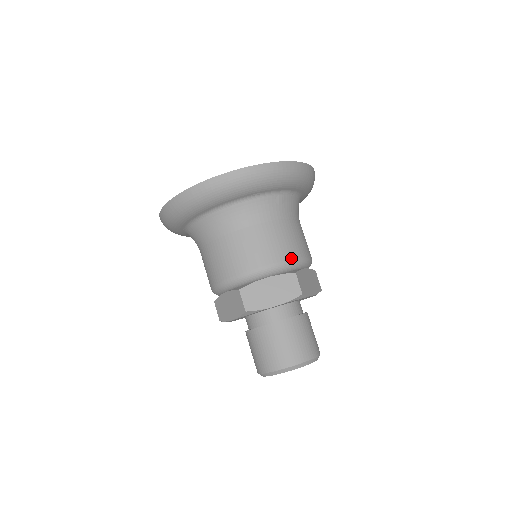
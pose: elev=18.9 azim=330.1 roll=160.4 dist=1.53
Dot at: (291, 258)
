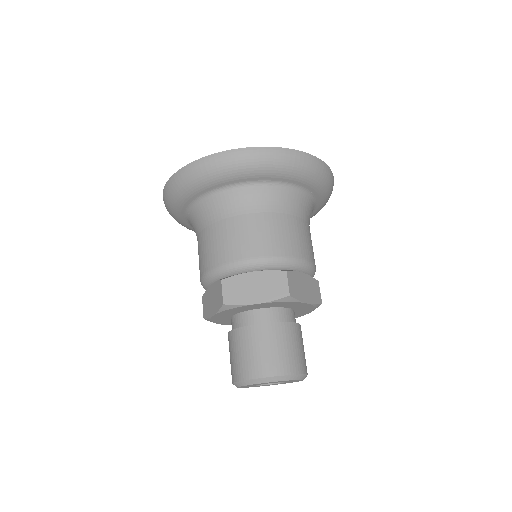
Dot at: occluded
